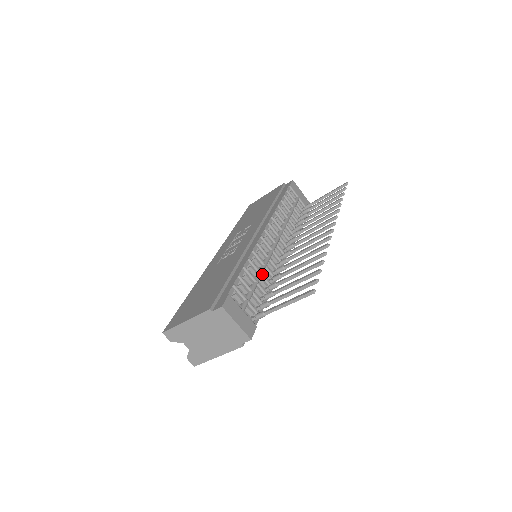
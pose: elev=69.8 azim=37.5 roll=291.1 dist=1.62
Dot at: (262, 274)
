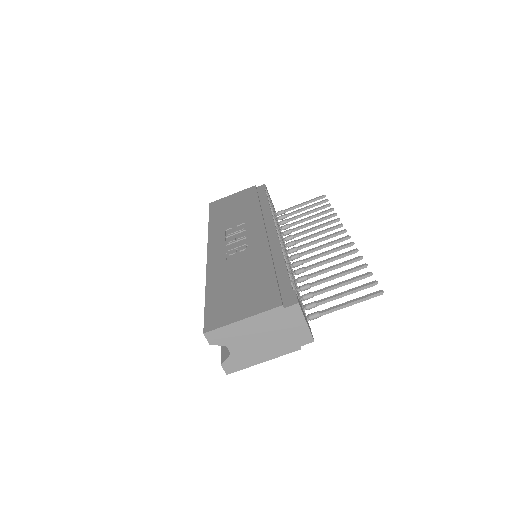
Dot at: (292, 274)
